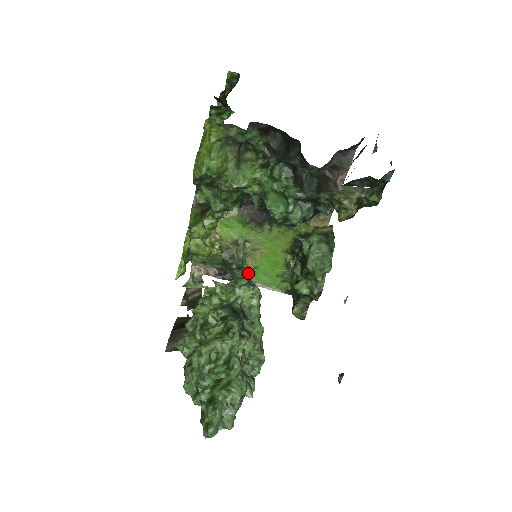
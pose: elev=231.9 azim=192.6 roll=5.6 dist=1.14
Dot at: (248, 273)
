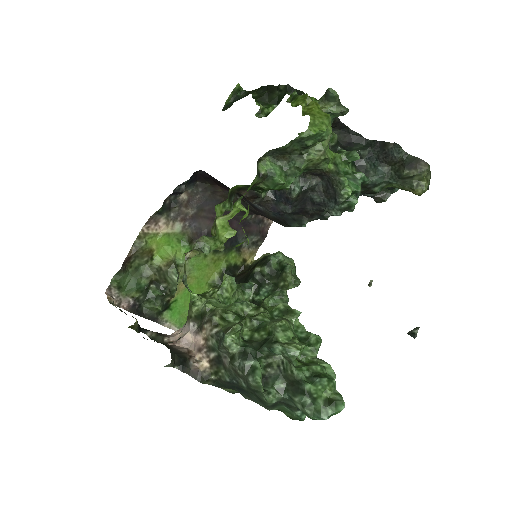
Dot at: (167, 307)
